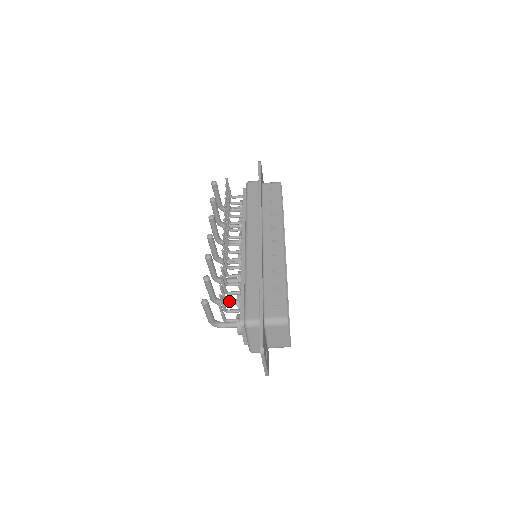
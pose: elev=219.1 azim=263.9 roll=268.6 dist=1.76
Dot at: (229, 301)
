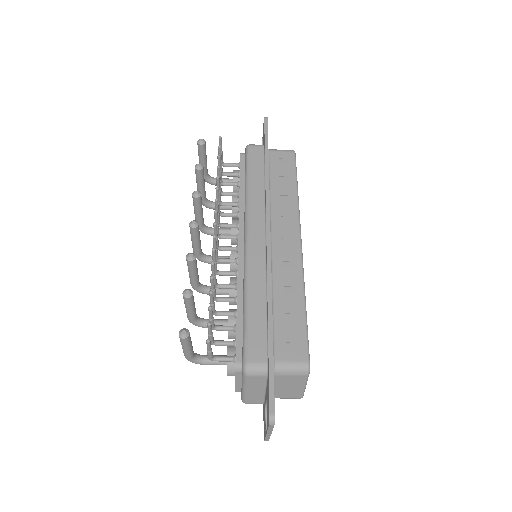
Dot at: (218, 327)
